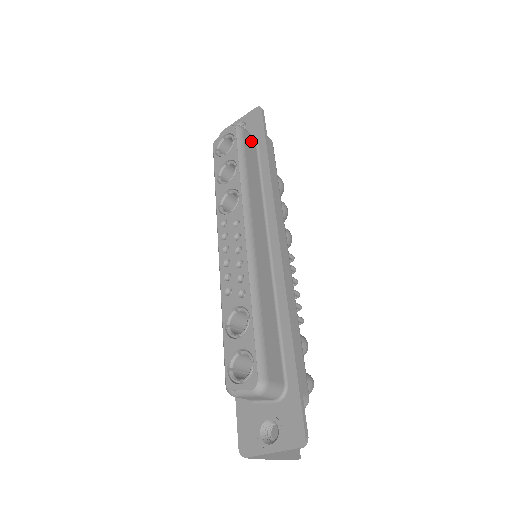
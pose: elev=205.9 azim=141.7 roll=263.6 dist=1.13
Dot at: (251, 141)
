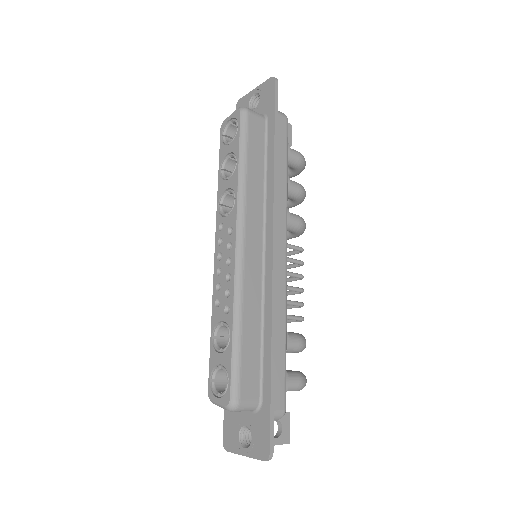
Dot at: (259, 125)
